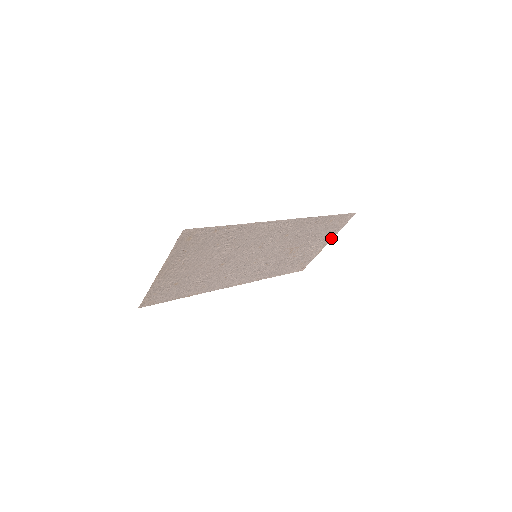
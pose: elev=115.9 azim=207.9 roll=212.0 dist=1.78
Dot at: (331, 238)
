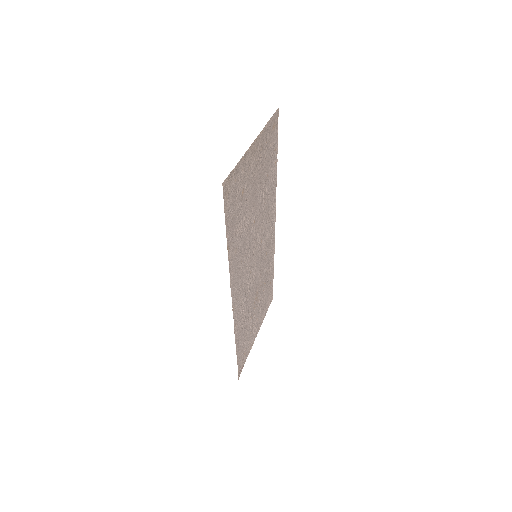
Dot at: (260, 326)
